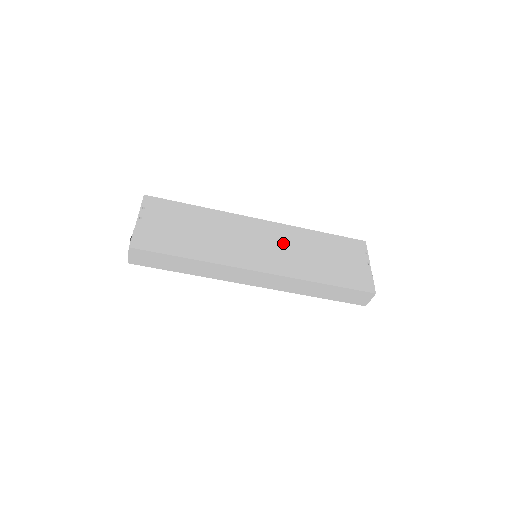
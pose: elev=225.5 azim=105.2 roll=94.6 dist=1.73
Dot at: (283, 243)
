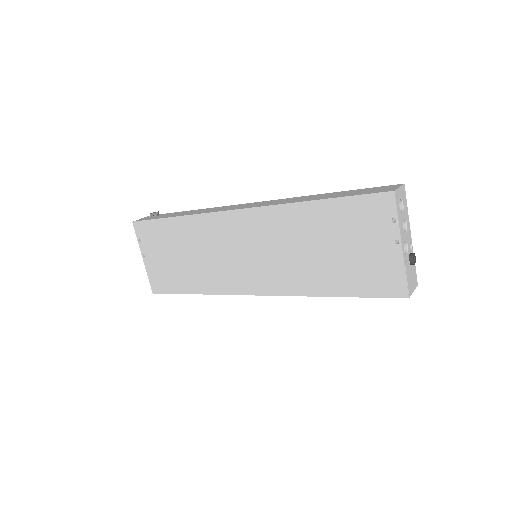
Dot at: (271, 243)
